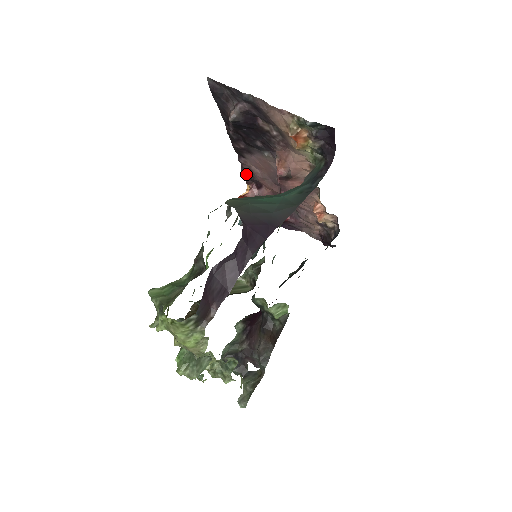
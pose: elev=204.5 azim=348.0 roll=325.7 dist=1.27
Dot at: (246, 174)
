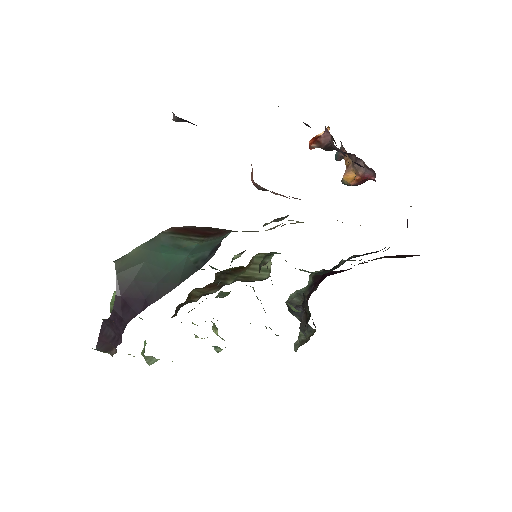
Dot at: occluded
